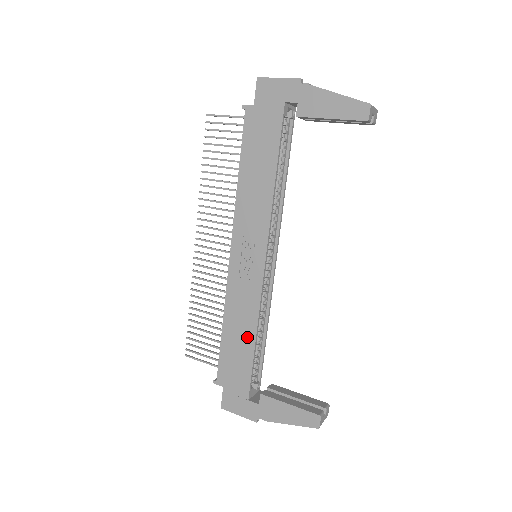
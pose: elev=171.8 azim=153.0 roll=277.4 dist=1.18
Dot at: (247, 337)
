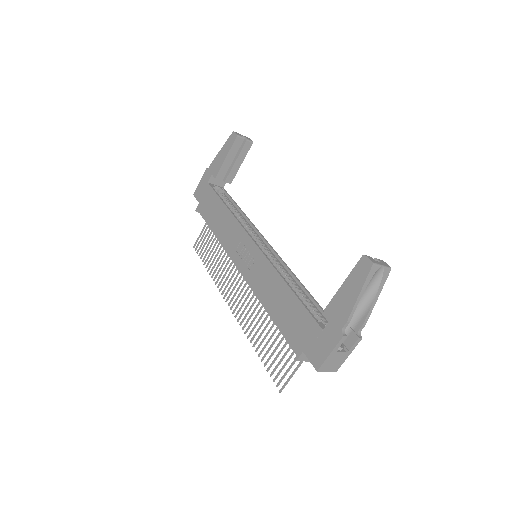
Dot at: (283, 292)
